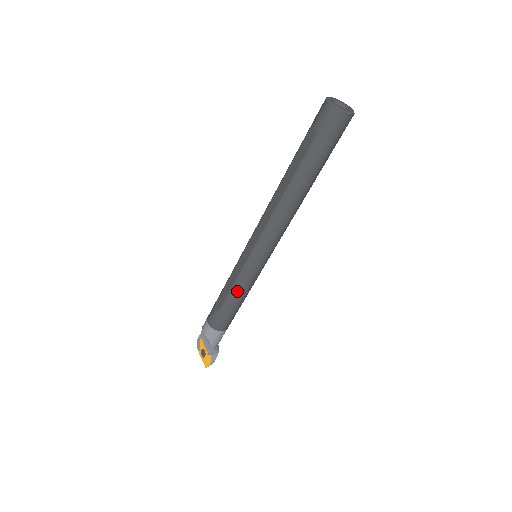
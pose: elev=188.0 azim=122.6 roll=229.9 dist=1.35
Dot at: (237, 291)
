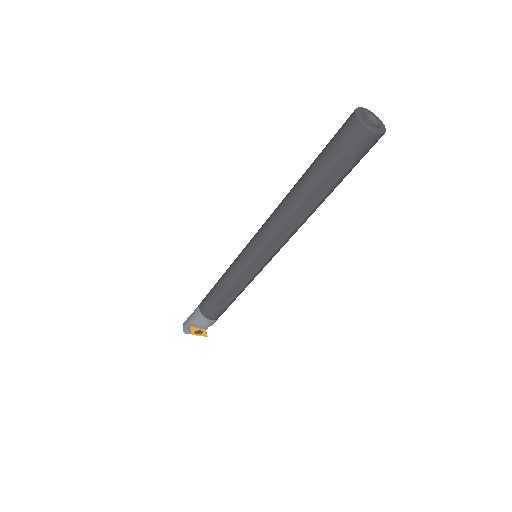
Dot at: occluded
